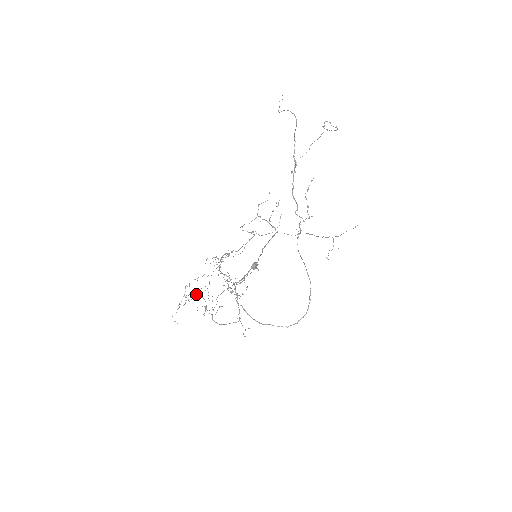
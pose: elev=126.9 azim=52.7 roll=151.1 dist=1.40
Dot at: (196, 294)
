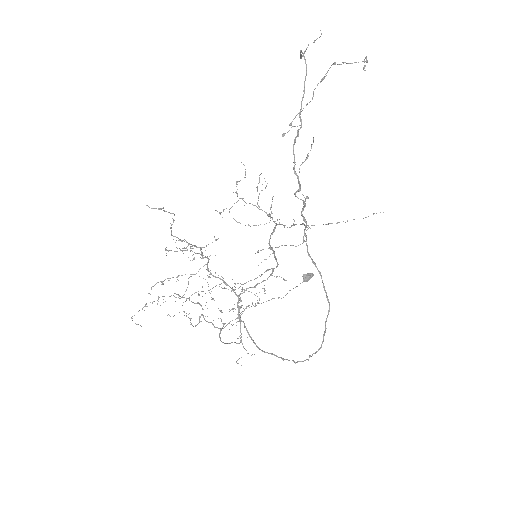
Dot at: (188, 298)
